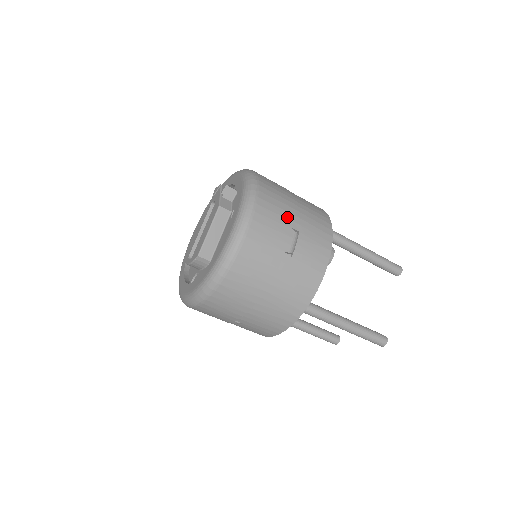
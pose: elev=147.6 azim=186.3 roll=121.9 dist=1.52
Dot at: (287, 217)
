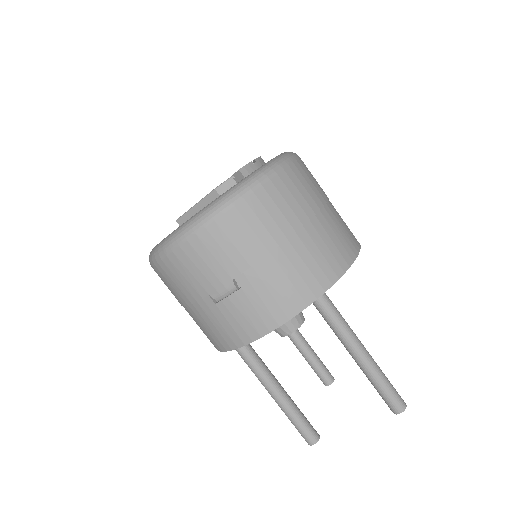
Dot at: (237, 263)
